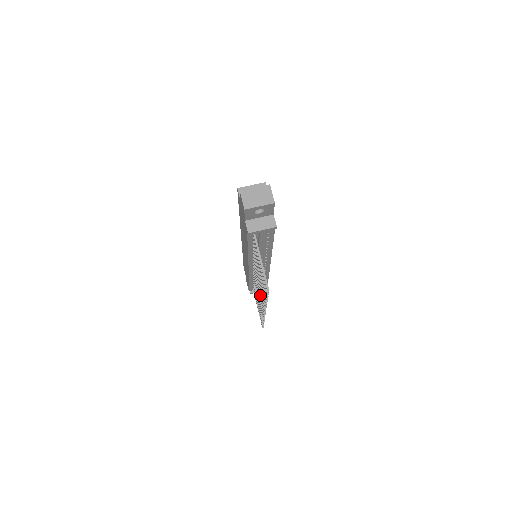
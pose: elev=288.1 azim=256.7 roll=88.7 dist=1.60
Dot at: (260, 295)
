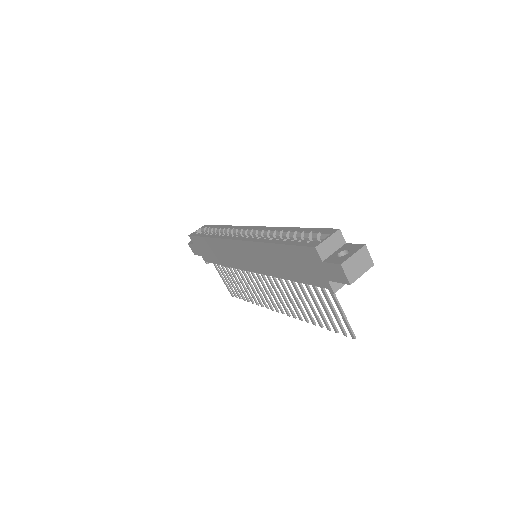
Dot at: (275, 299)
